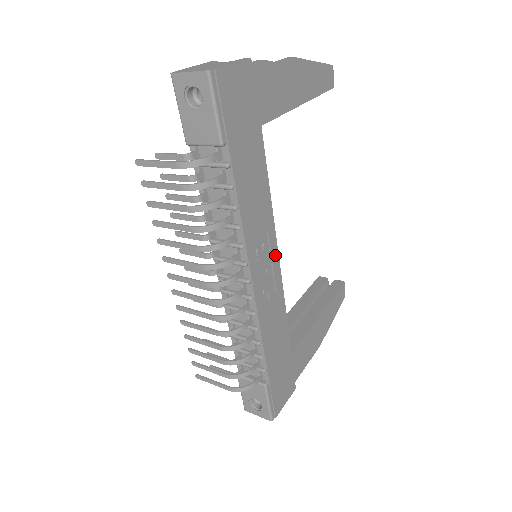
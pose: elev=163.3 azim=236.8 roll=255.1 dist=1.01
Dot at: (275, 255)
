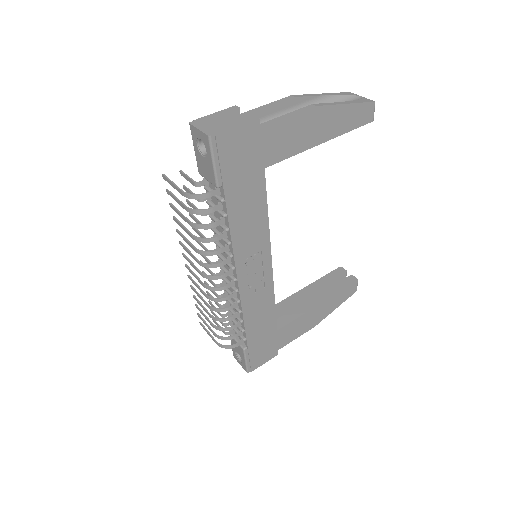
Dot at: (268, 262)
